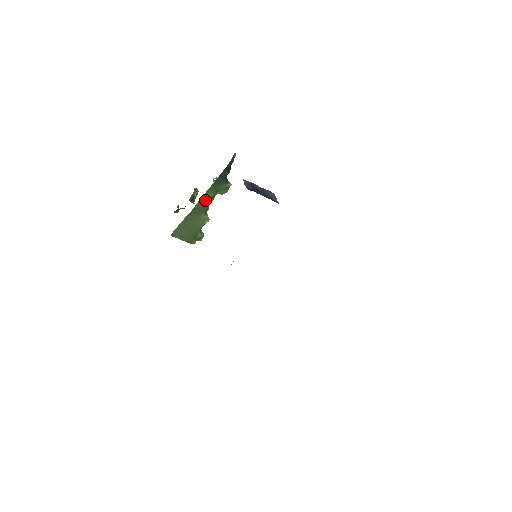
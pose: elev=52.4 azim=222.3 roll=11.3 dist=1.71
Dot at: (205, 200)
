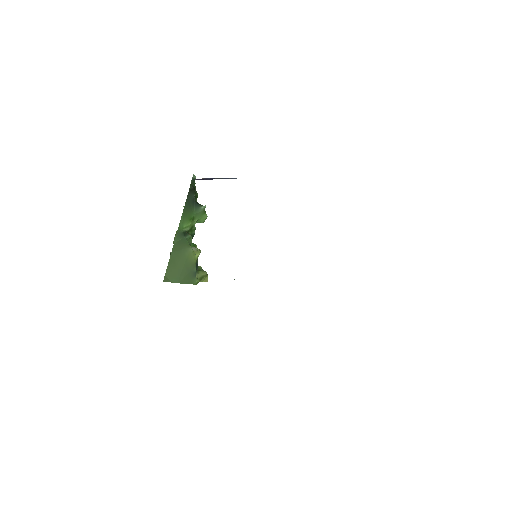
Dot at: (183, 231)
